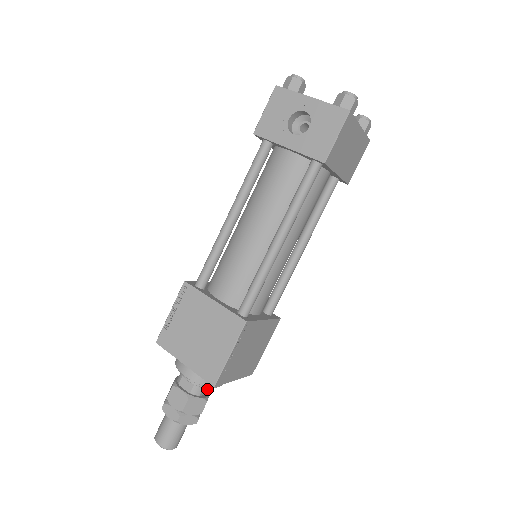
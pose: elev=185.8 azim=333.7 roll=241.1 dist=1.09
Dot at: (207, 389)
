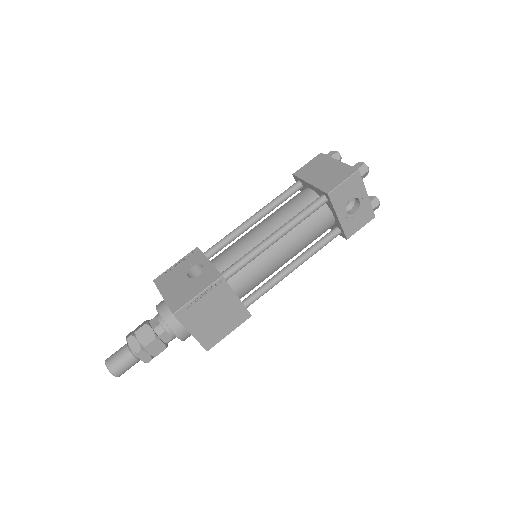
Dot at: occluded
